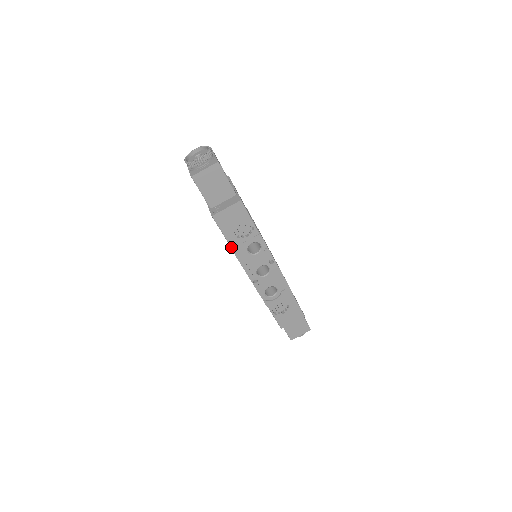
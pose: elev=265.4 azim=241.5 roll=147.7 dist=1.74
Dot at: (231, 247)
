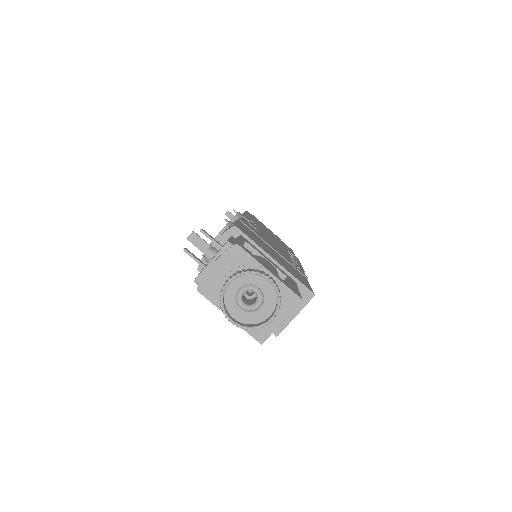
Dot at: occluded
